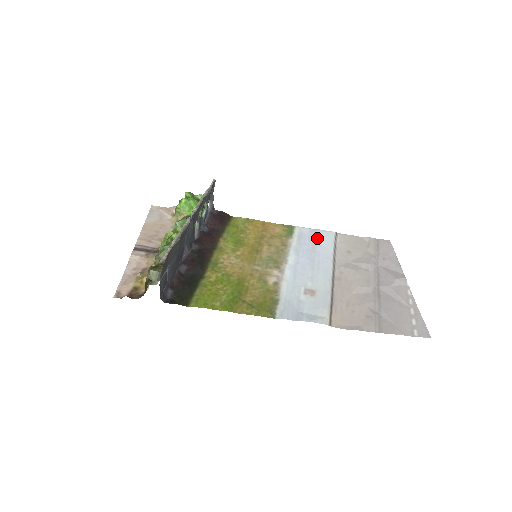
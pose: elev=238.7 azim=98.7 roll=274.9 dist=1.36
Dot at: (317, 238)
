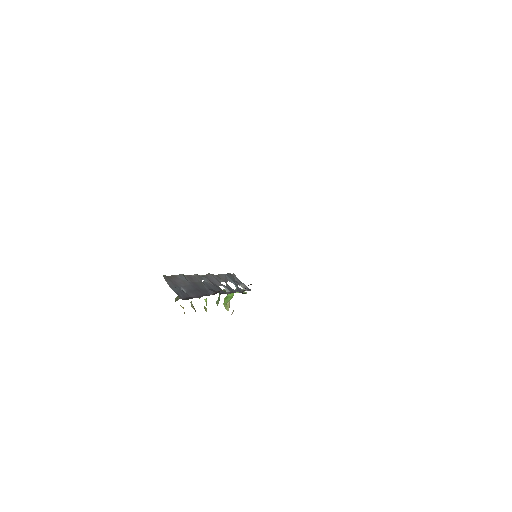
Dot at: occluded
